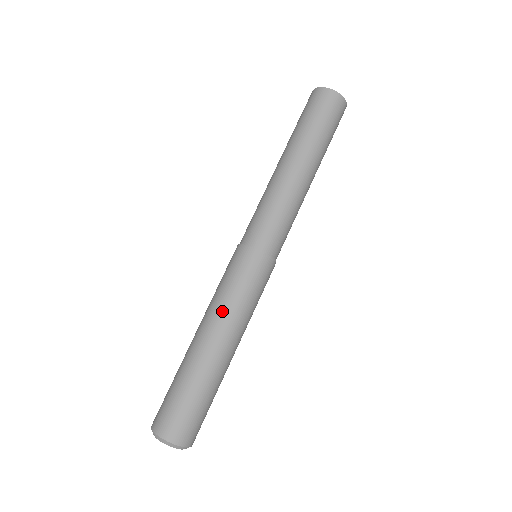
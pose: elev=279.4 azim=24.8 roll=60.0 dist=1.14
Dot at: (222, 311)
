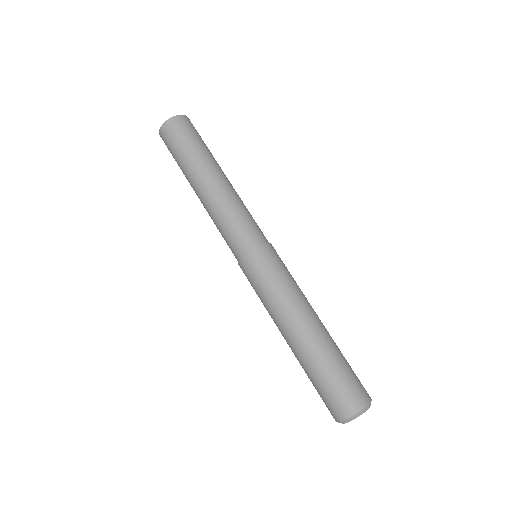
Dot at: (273, 313)
